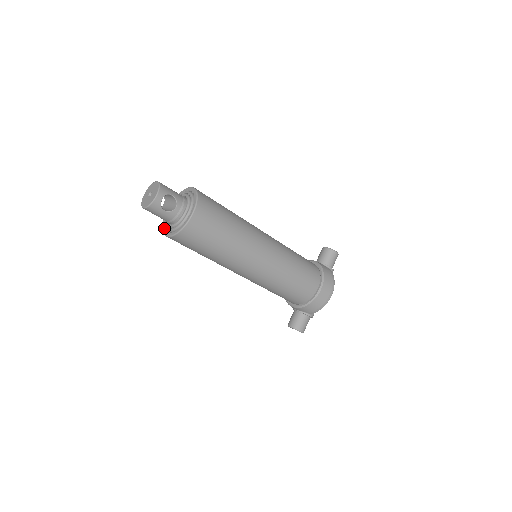
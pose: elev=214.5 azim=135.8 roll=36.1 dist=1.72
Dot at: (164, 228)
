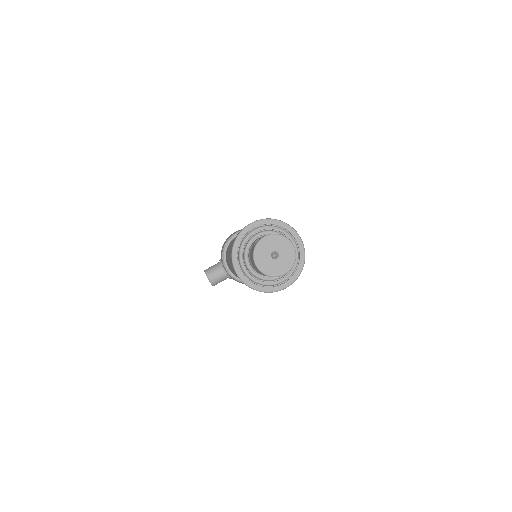
Dot at: (237, 254)
